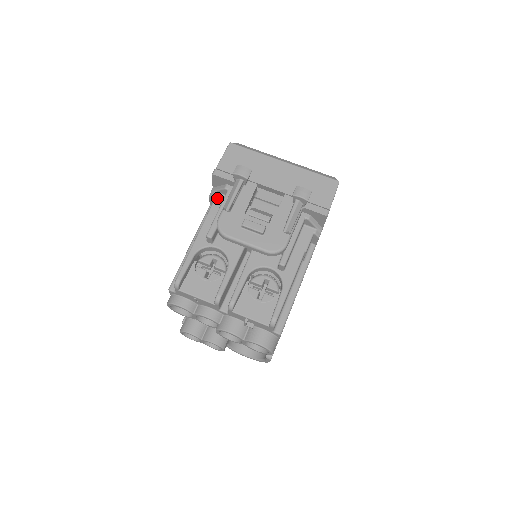
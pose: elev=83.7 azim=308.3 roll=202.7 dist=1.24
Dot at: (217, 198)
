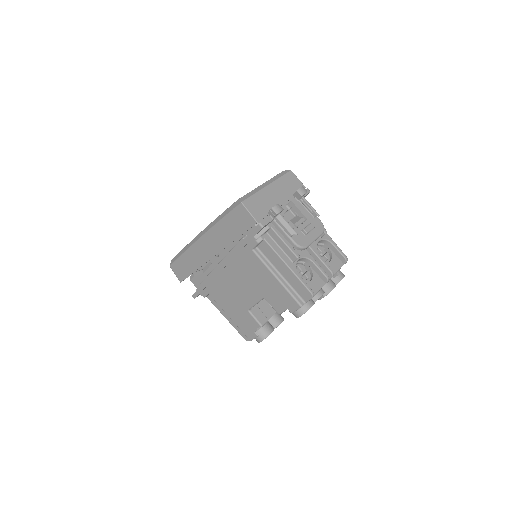
Dot at: (266, 239)
